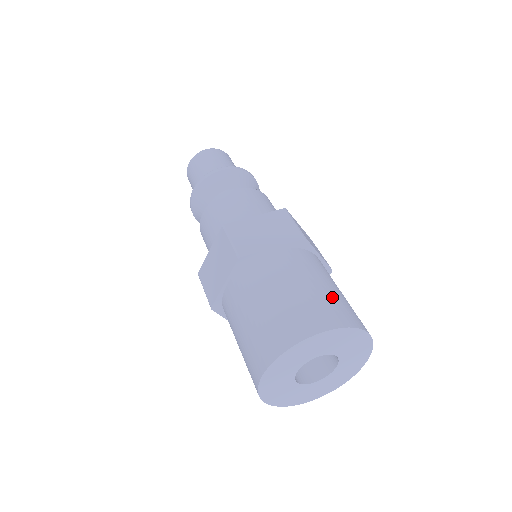
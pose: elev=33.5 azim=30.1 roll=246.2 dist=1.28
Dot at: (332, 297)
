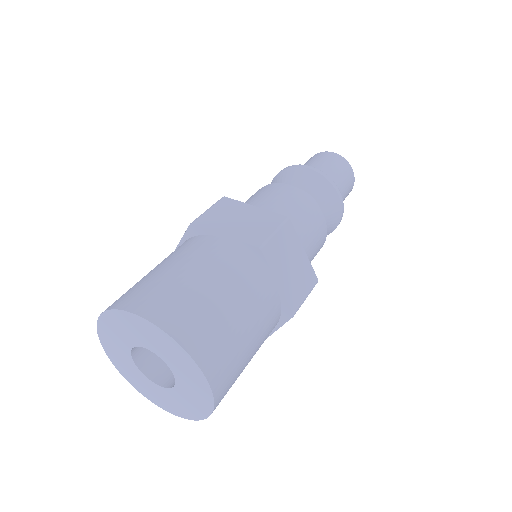
Dot at: (206, 308)
